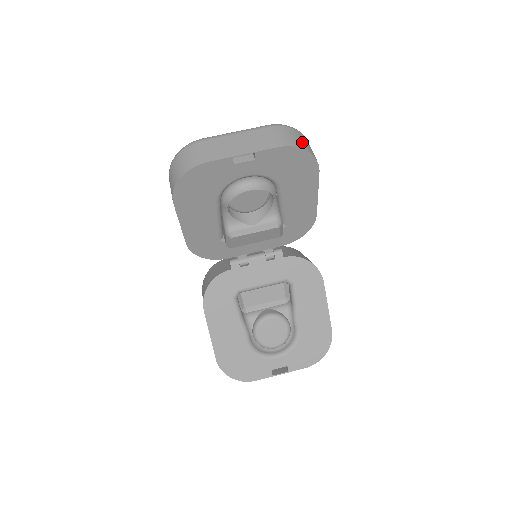
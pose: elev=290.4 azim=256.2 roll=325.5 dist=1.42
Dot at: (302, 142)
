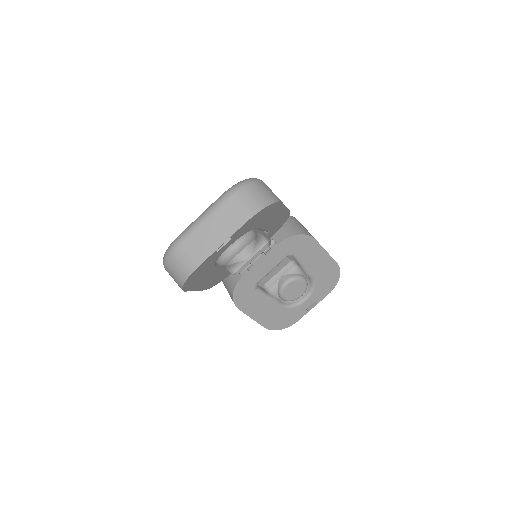
Dot at: (259, 198)
